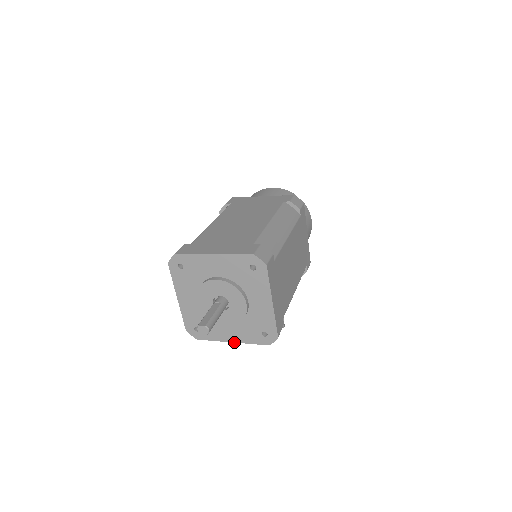
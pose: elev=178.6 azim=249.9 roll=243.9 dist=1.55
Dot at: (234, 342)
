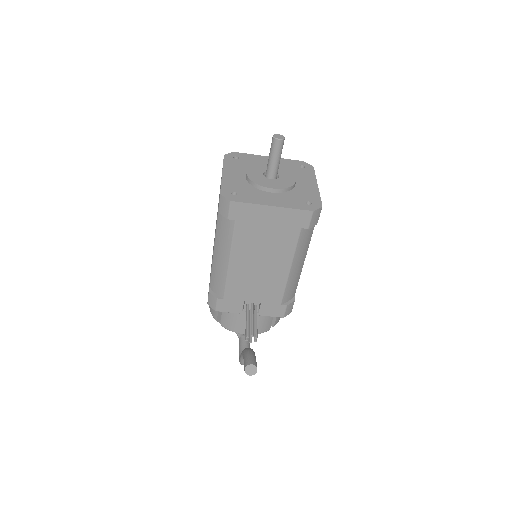
Dot at: (275, 206)
